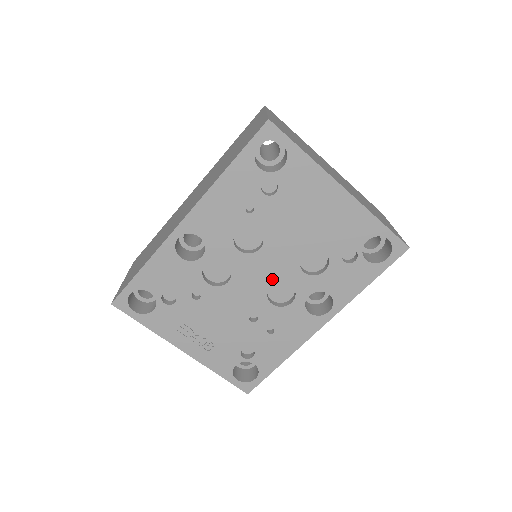
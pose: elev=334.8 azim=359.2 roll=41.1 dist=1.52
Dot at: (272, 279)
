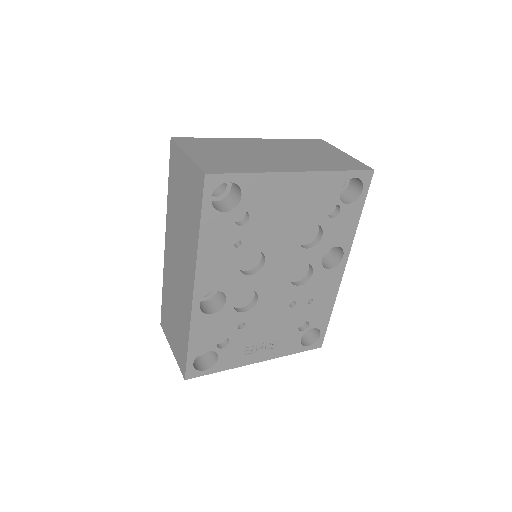
Dot at: (288, 271)
